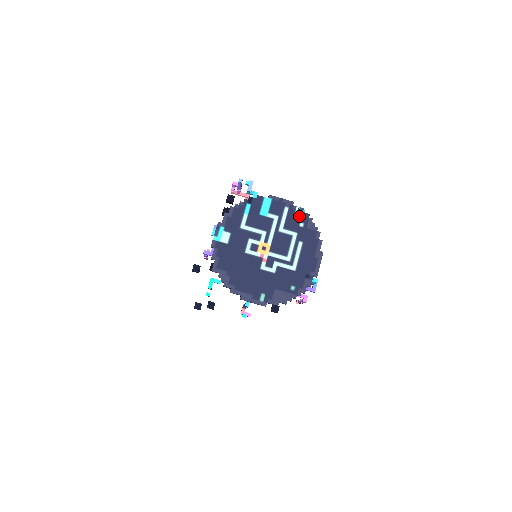
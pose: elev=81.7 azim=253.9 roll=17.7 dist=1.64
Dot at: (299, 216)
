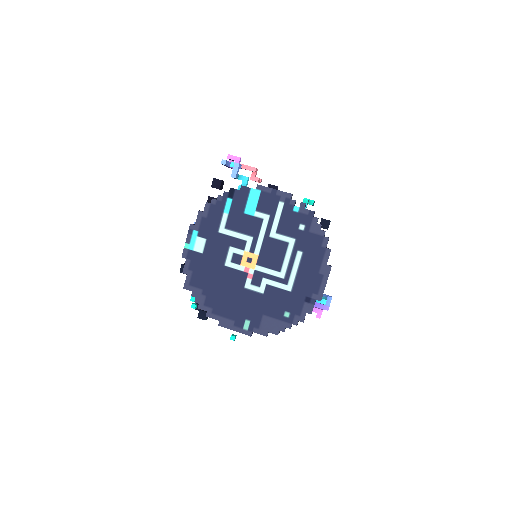
Dot at: (299, 215)
